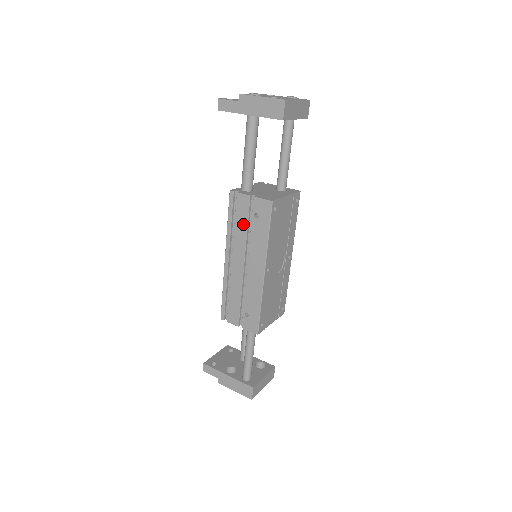
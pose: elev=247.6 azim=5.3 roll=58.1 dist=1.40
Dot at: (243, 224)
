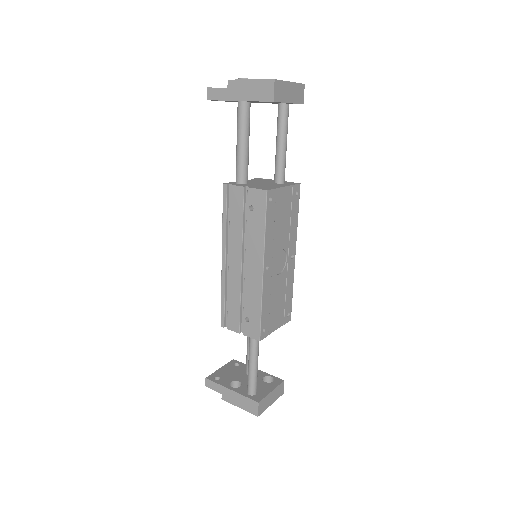
Dot at: (238, 219)
